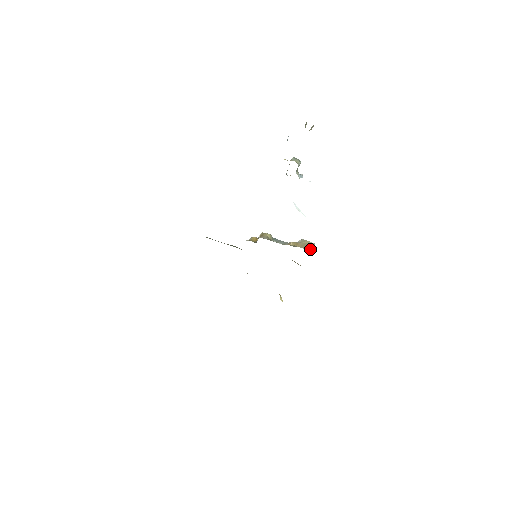
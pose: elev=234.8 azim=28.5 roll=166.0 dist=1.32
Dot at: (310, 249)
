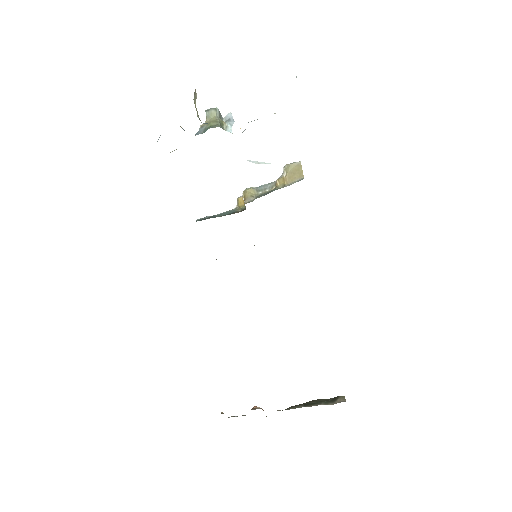
Dot at: (300, 177)
